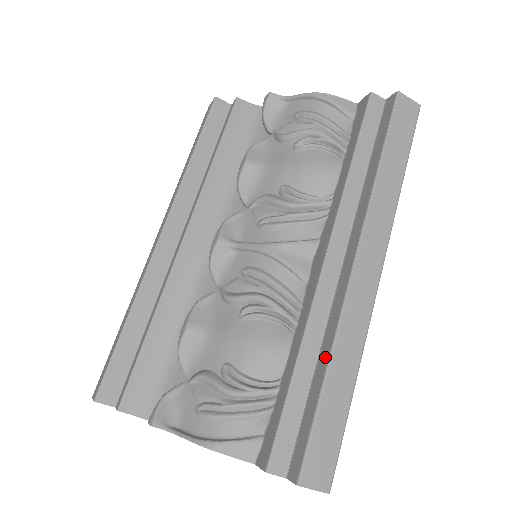
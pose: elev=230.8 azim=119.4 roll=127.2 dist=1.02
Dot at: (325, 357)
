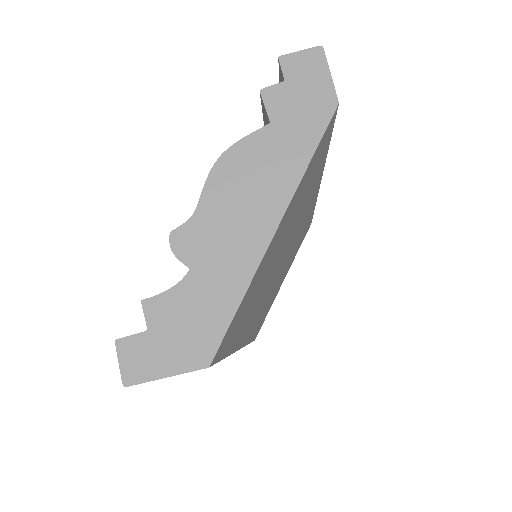
Dot at: occluded
